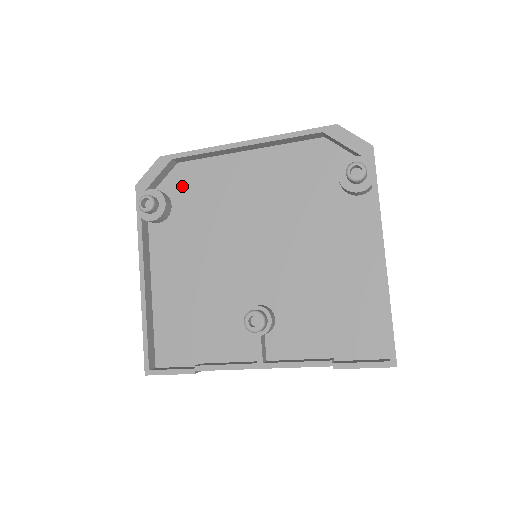
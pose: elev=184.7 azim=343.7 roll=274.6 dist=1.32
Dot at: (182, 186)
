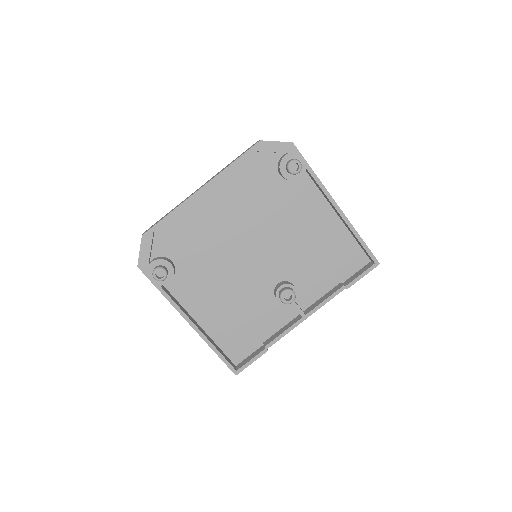
Dot at: (170, 244)
